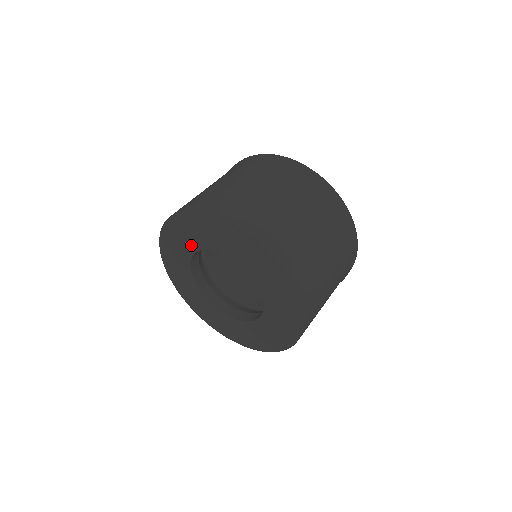
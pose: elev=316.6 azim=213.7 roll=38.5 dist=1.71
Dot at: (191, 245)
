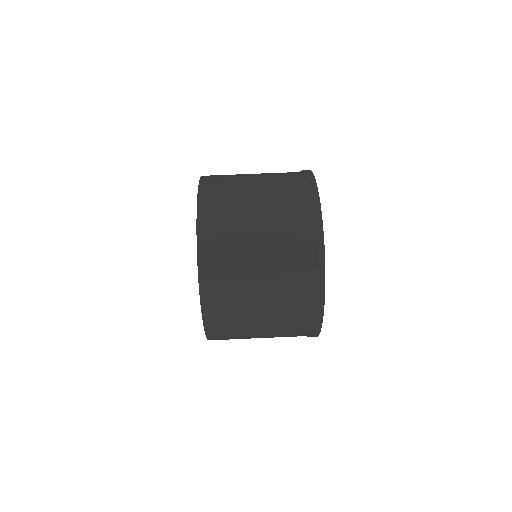
Dot at: occluded
